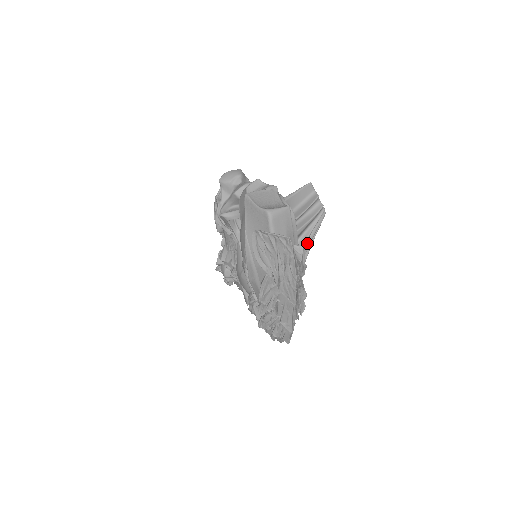
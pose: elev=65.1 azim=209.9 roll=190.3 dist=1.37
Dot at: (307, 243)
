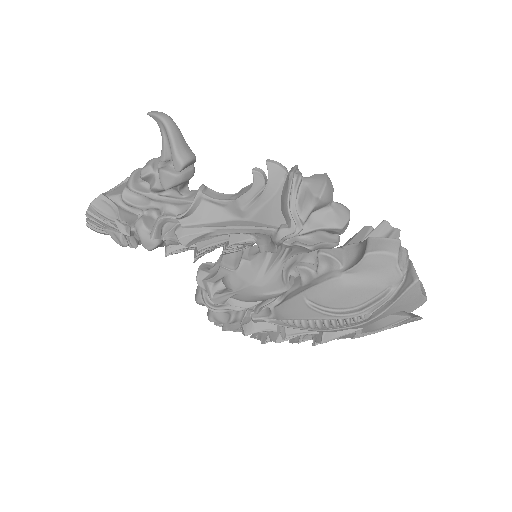
Dot at: occluded
